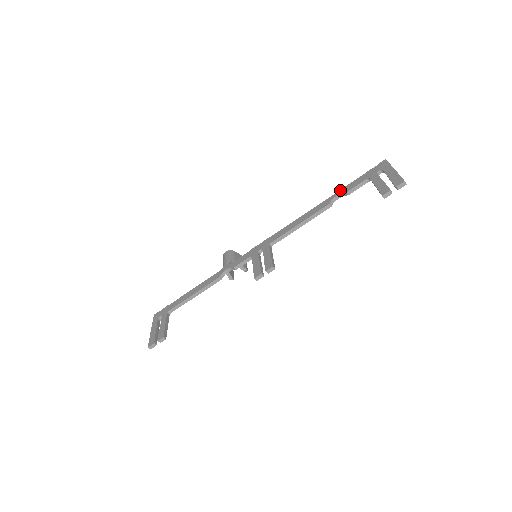
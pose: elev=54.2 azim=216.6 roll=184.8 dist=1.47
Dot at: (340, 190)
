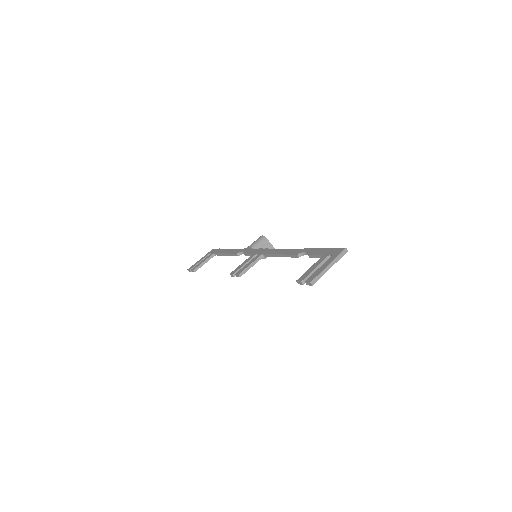
Dot at: (312, 249)
